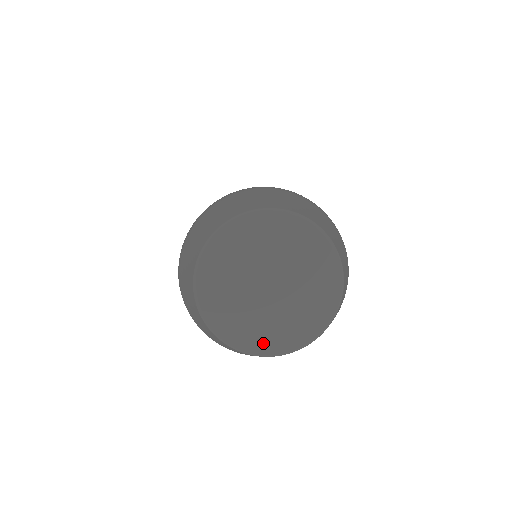
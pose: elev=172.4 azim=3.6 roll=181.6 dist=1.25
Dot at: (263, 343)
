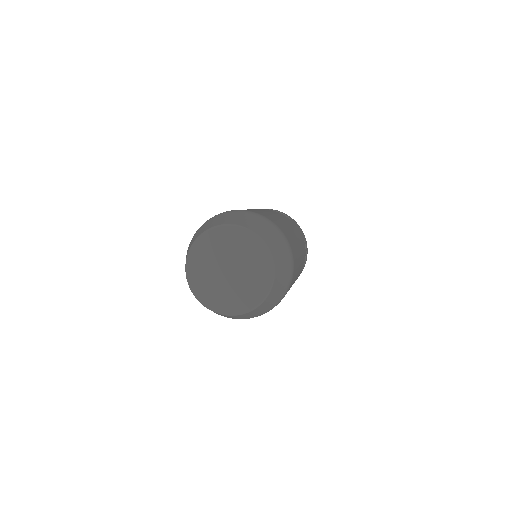
Dot at: (197, 286)
